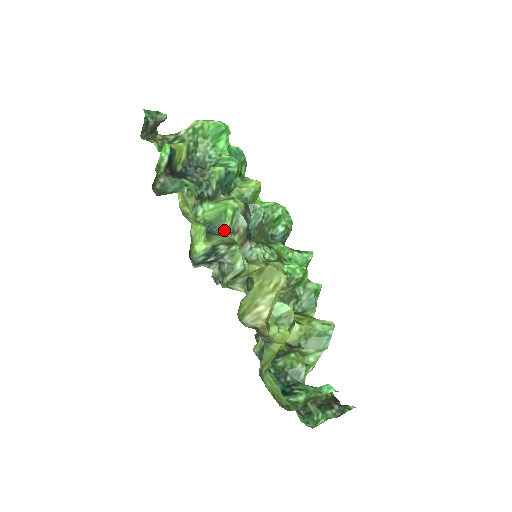
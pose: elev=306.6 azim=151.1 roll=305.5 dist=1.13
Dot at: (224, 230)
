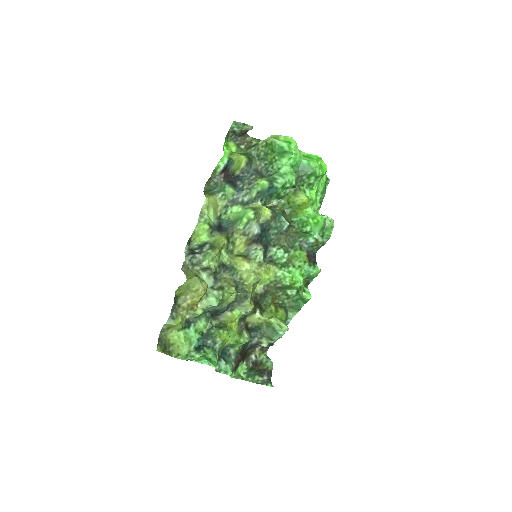
Dot at: (234, 231)
